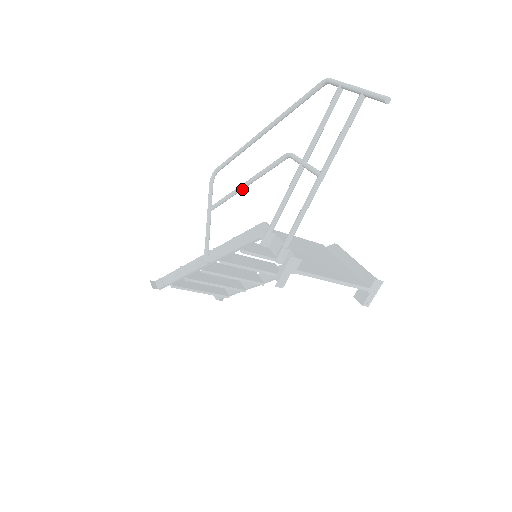
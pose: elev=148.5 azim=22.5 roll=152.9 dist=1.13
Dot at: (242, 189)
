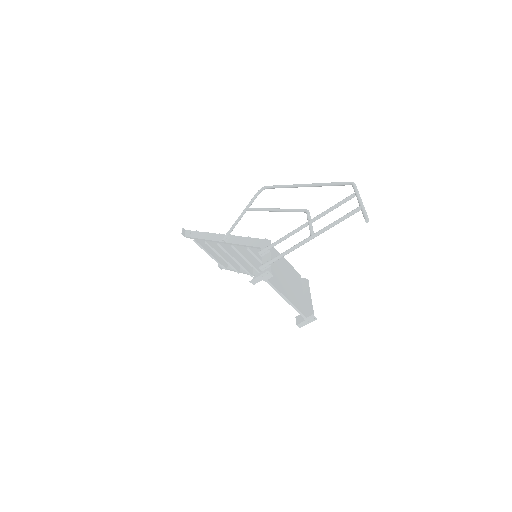
Dot at: (272, 211)
